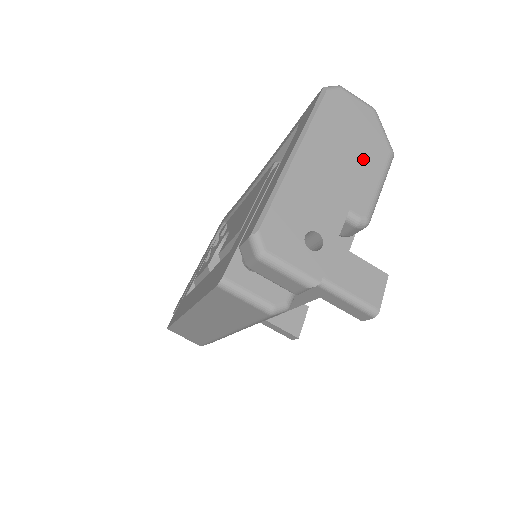
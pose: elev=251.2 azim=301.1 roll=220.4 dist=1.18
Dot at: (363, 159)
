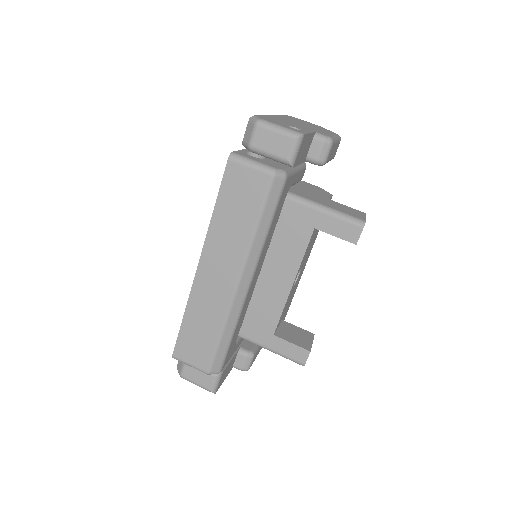
Dot at: (319, 129)
